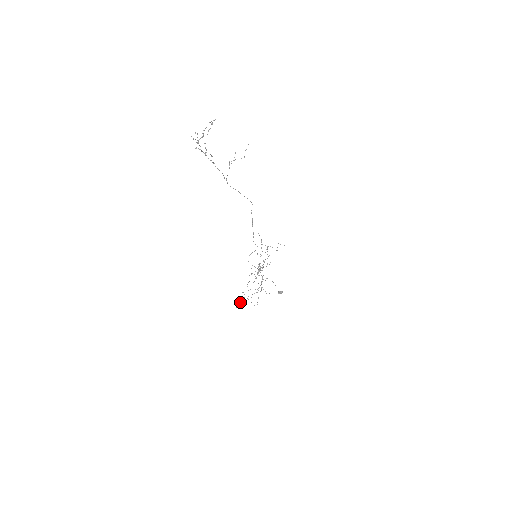
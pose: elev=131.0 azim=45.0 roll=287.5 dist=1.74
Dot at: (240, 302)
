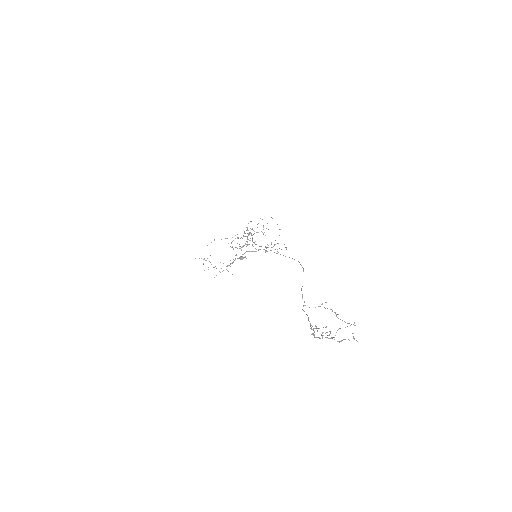
Dot at: occluded
